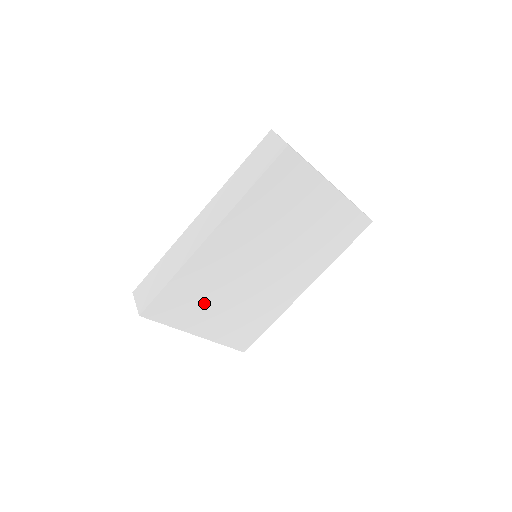
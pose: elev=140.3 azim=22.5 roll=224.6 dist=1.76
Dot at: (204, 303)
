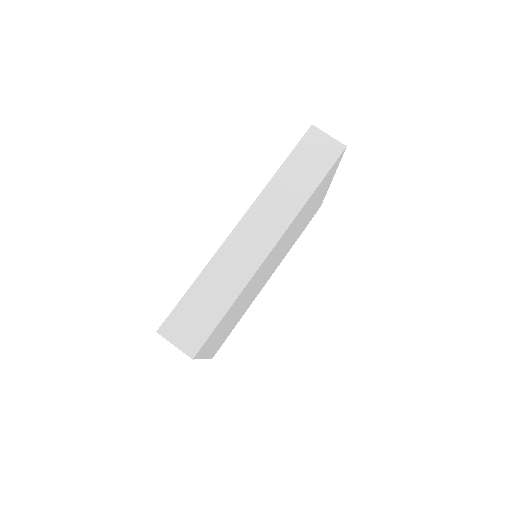
Dot at: (228, 320)
